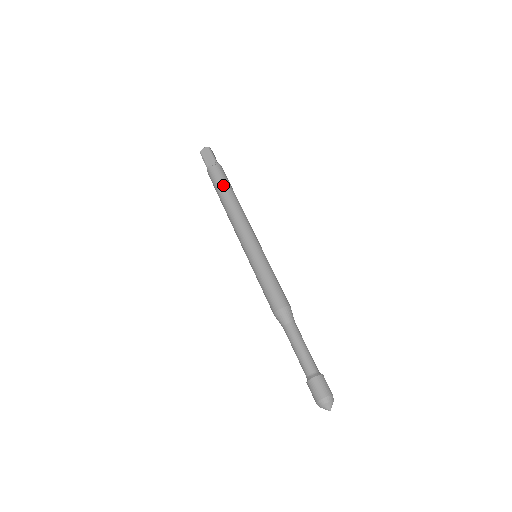
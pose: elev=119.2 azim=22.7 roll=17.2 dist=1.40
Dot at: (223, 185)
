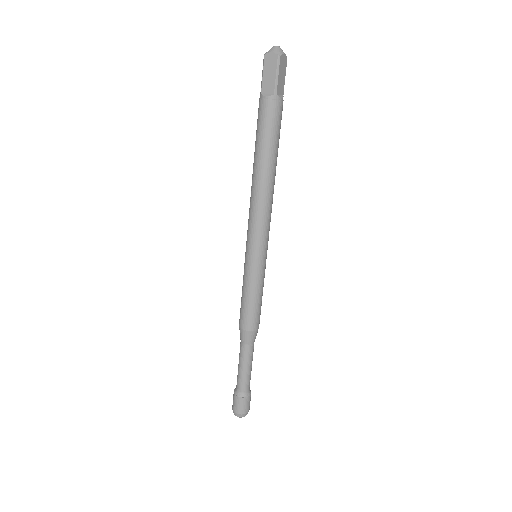
Dot at: (263, 143)
